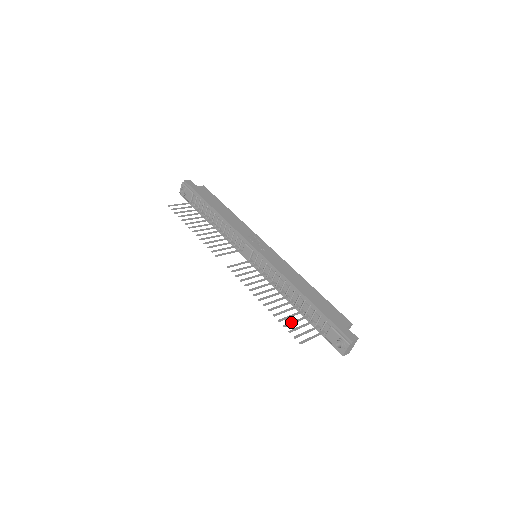
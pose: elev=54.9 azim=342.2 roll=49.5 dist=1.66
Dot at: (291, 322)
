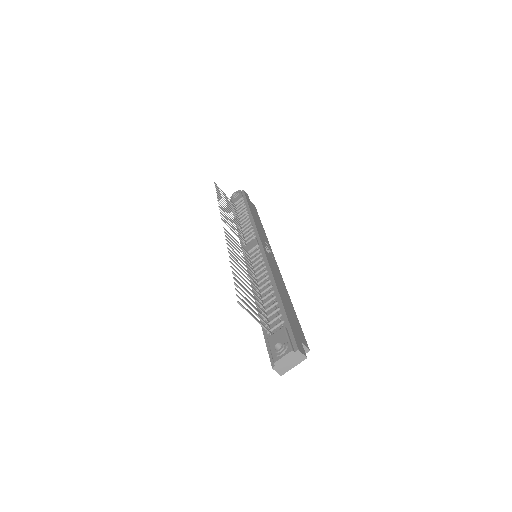
Dot at: occluded
